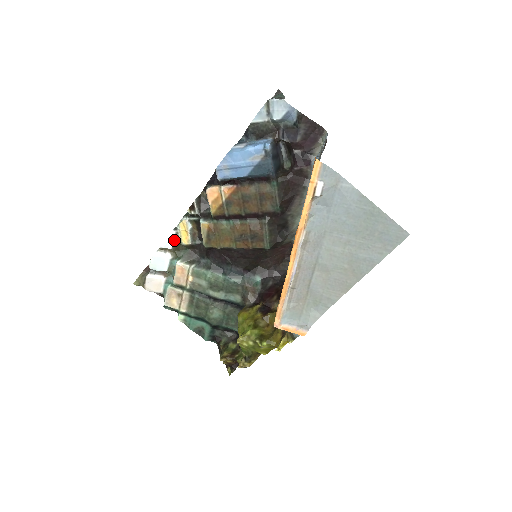
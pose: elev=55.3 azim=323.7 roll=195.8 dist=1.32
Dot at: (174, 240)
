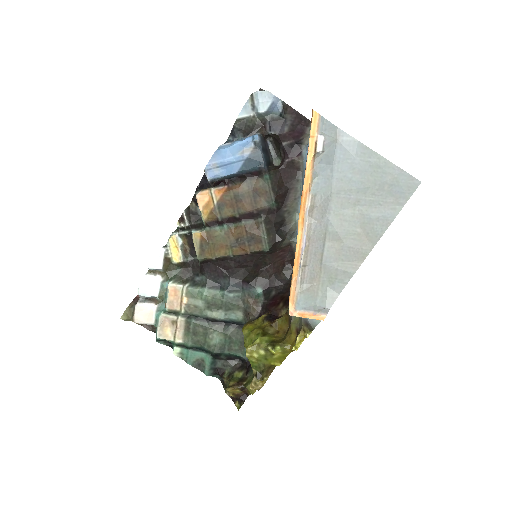
Dot at: (164, 258)
